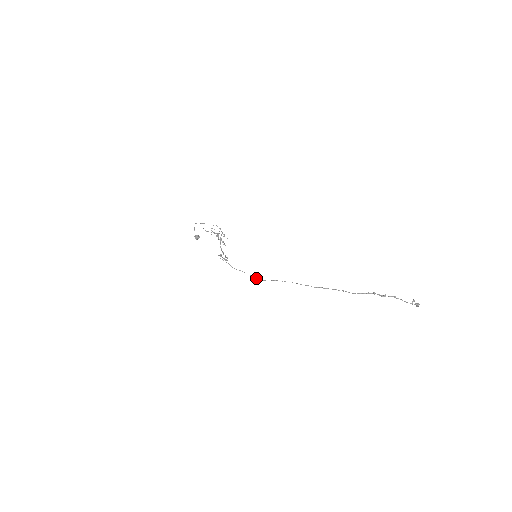
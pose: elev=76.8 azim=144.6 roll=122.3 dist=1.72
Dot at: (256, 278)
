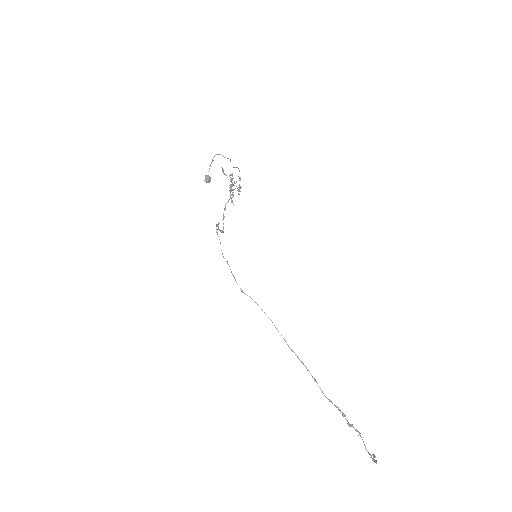
Dot at: occluded
